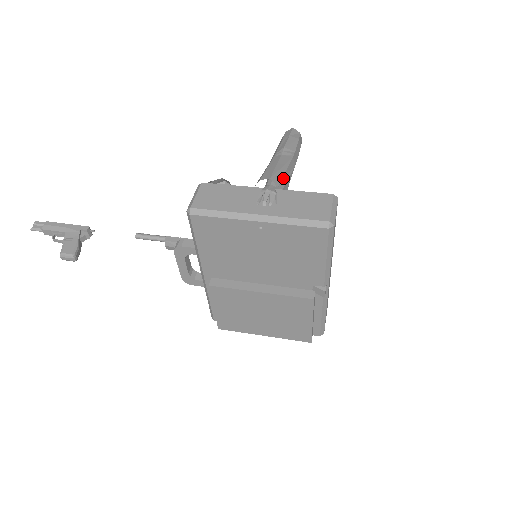
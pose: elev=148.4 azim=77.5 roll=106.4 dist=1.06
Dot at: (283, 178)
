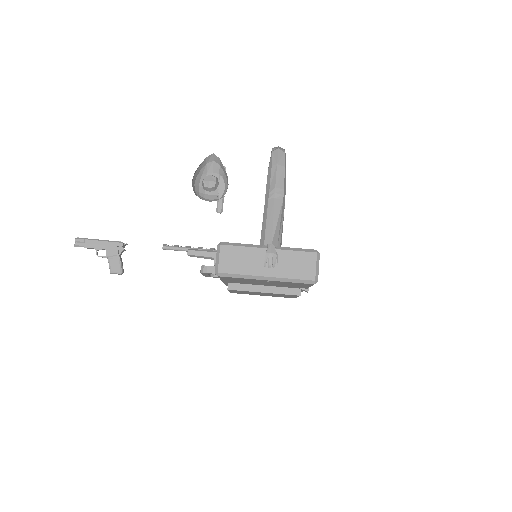
Dot at: (279, 233)
